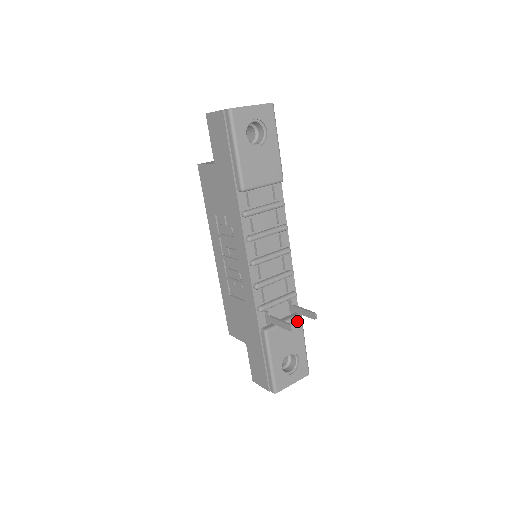
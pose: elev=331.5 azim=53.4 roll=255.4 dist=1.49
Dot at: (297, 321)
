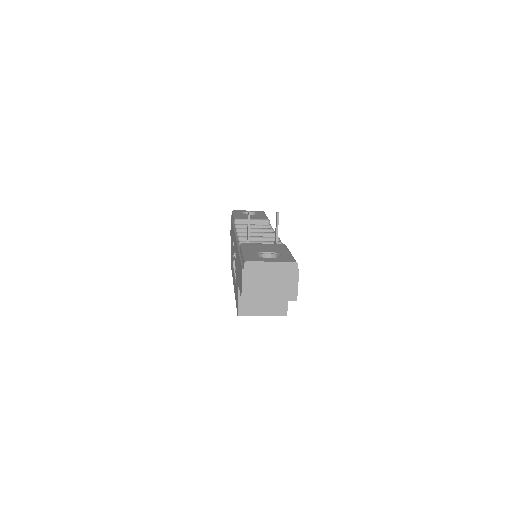
Dot at: (279, 245)
